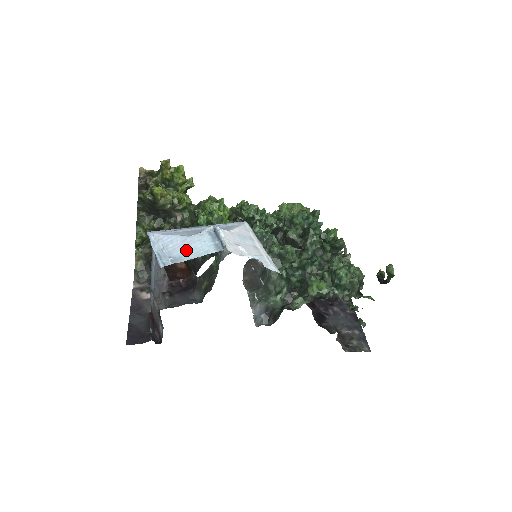
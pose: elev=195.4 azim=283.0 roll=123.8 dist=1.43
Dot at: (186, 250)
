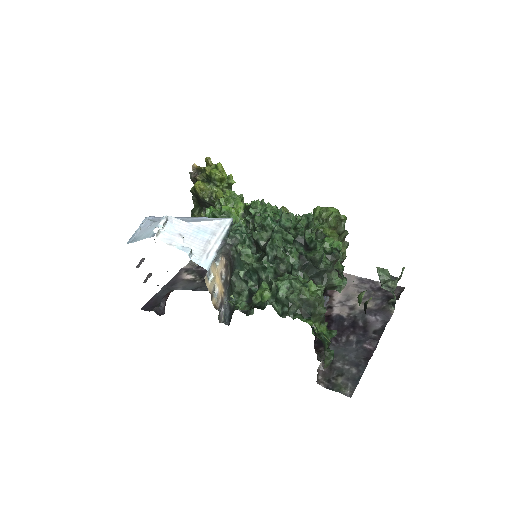
Dot at: (143, 233)
